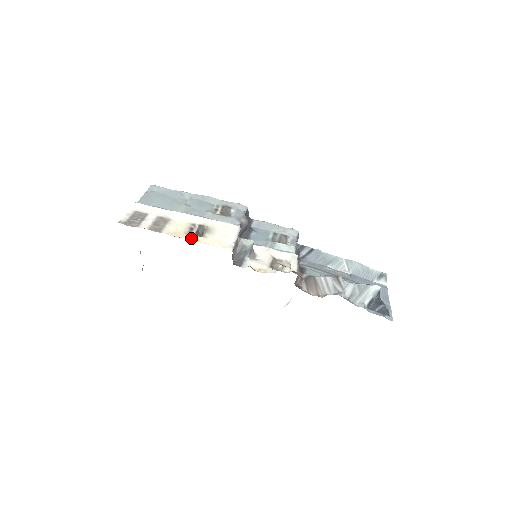
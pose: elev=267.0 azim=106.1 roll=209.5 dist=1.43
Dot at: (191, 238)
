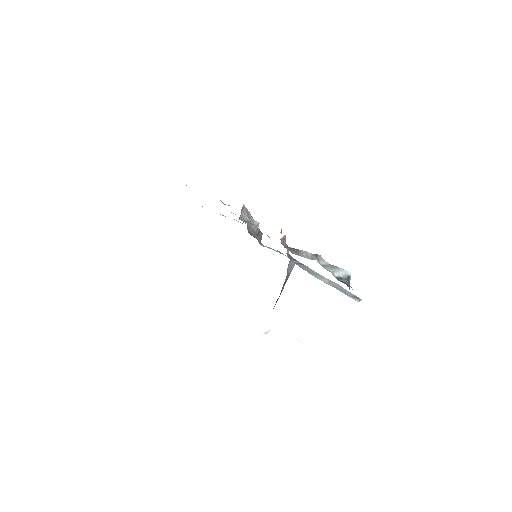
Dot at: occluded
